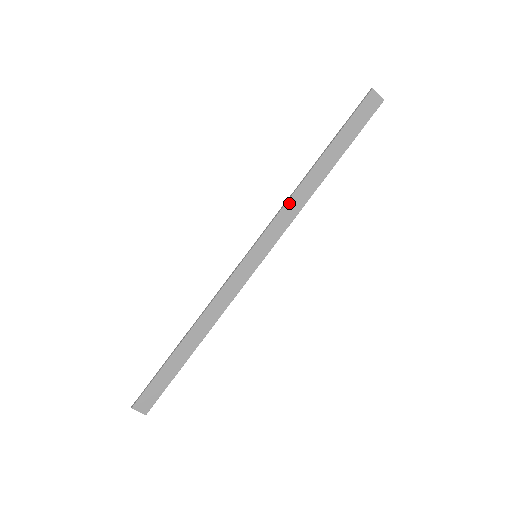
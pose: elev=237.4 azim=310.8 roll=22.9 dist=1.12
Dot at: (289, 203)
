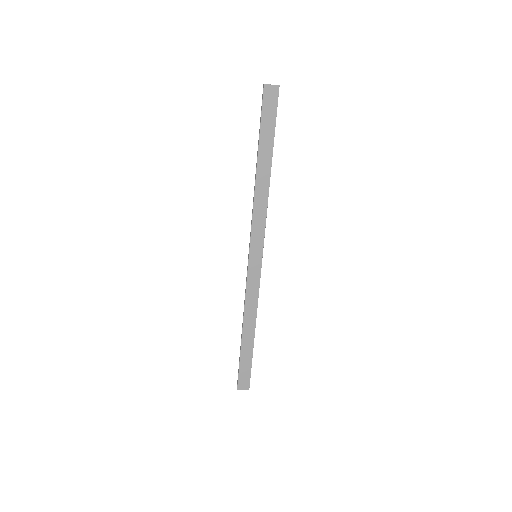
Dot at: (255, 208)
